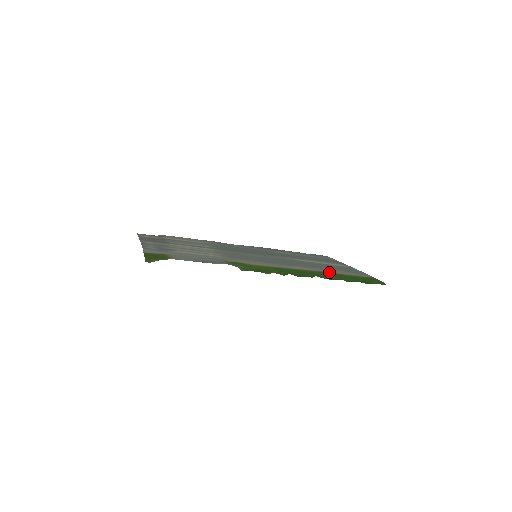
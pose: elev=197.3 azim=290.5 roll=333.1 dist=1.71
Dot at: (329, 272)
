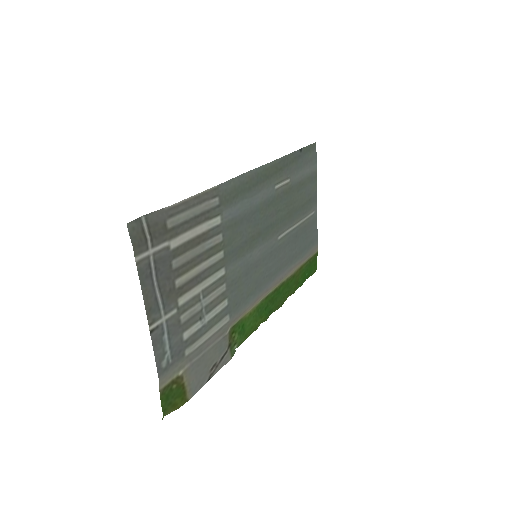
Dot at: (294, 274)
